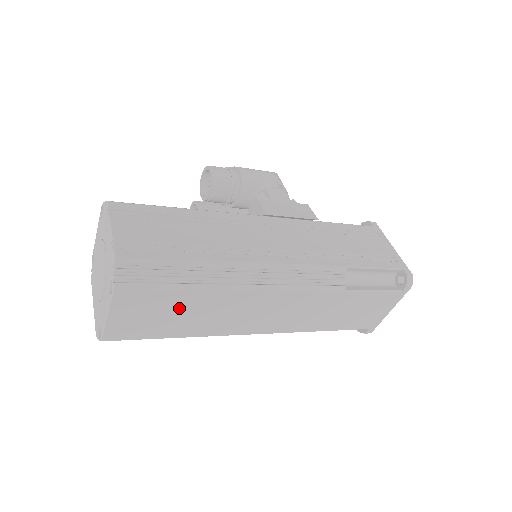
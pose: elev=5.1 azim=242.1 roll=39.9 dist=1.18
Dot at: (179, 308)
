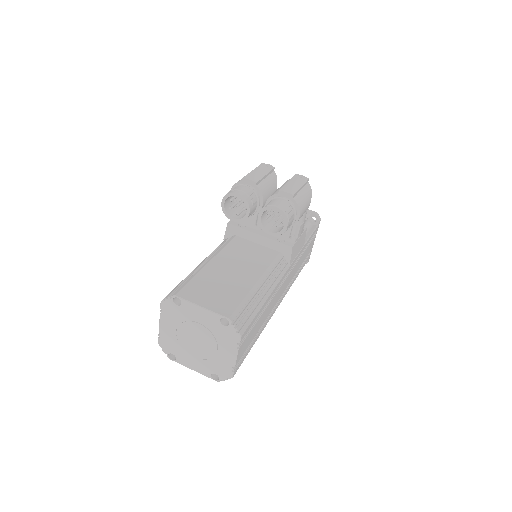
Dot at: occluded
